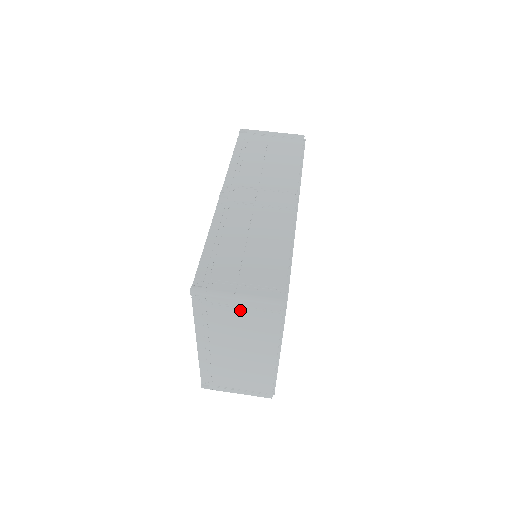
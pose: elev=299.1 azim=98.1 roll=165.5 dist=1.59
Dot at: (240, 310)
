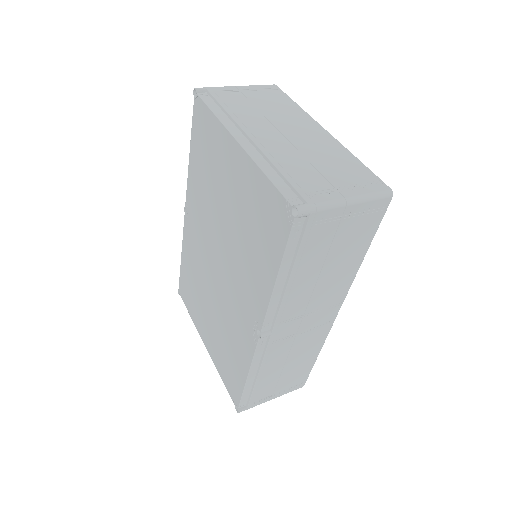
Dot at: (247, 93)
